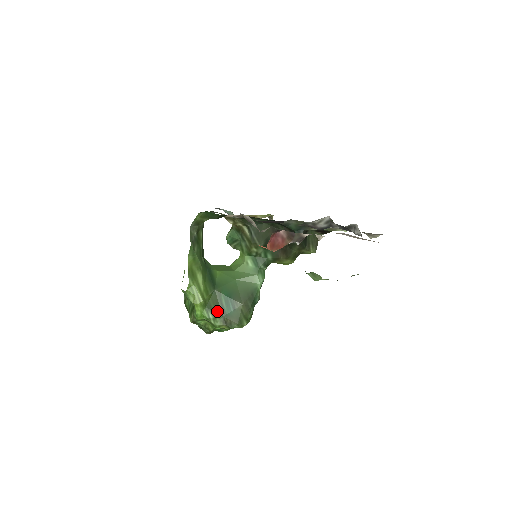
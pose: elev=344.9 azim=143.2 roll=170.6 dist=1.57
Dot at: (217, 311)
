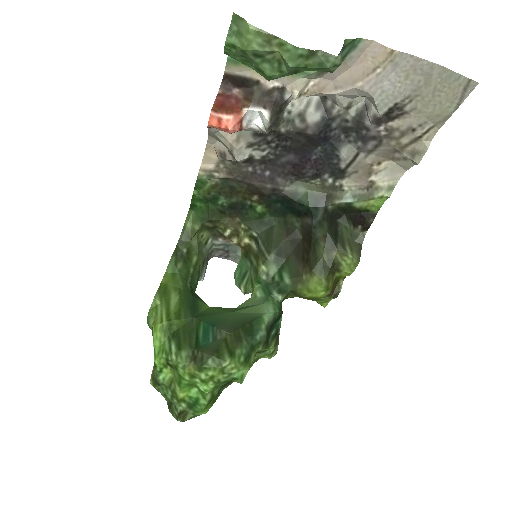
Dot at: (186, 341)
